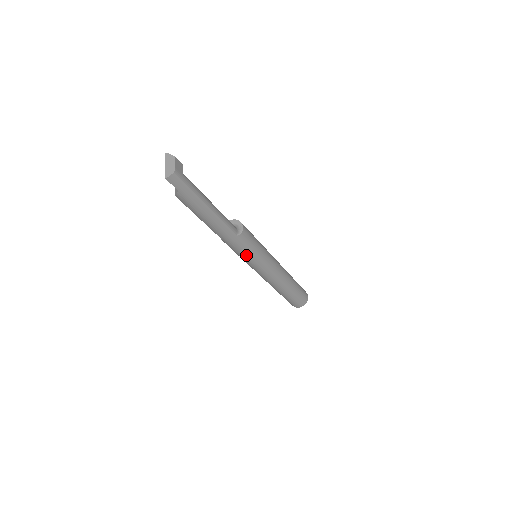
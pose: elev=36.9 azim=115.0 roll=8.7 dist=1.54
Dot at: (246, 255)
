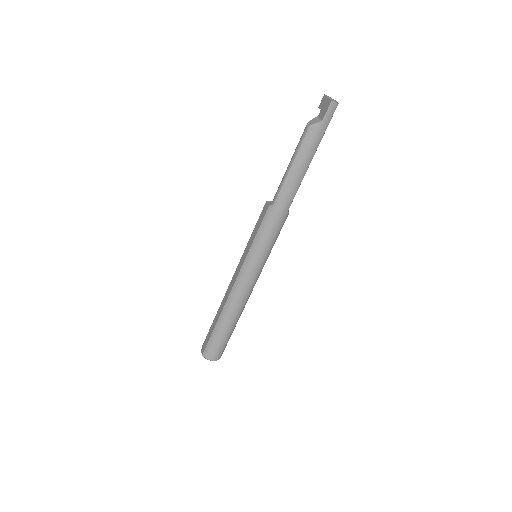
Dot at: (267, 240)
